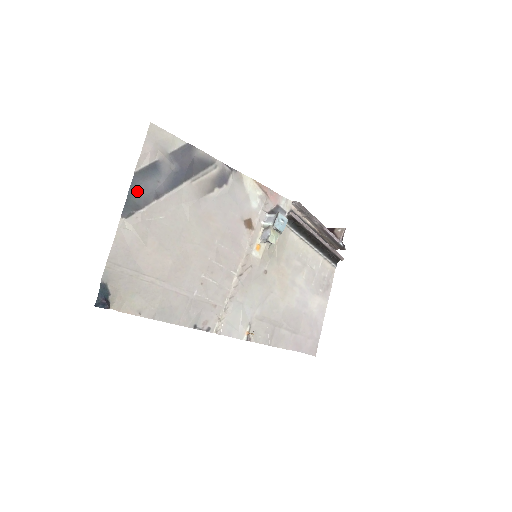
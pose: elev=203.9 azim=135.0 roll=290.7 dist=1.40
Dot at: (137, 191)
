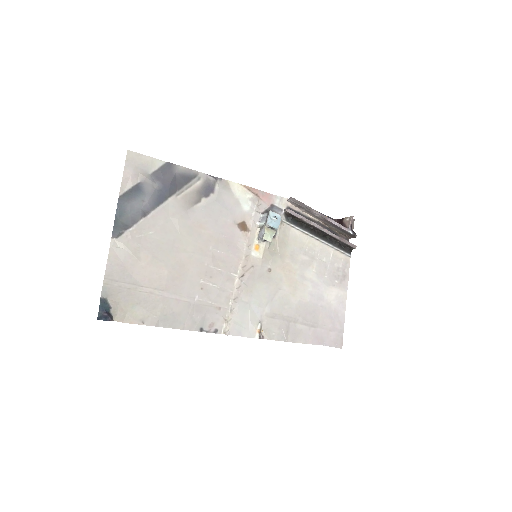
Dot at: (124, 212)
